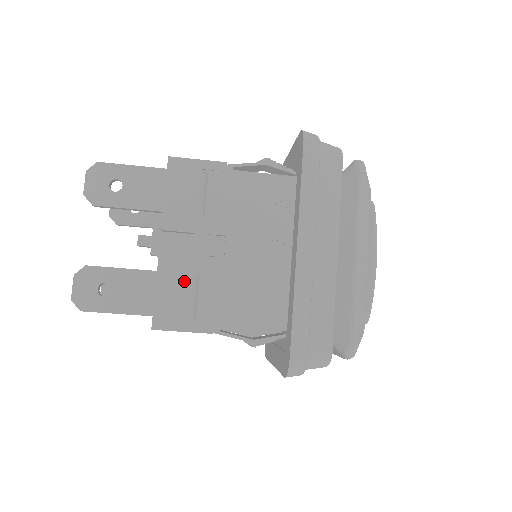
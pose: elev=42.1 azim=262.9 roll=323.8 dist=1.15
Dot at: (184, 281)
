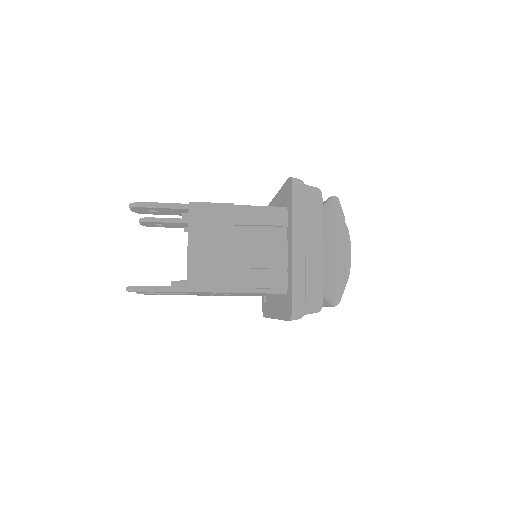
Dot at: occluded
